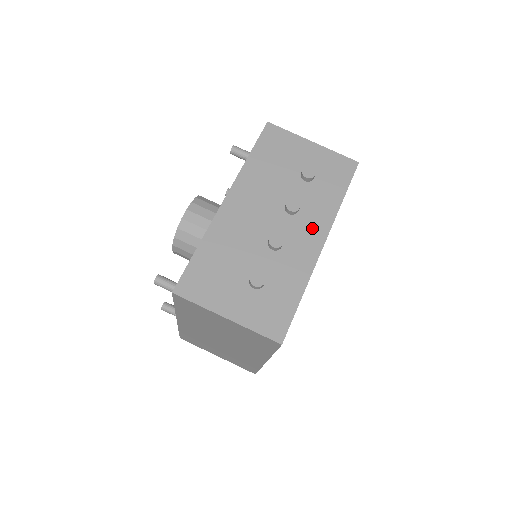
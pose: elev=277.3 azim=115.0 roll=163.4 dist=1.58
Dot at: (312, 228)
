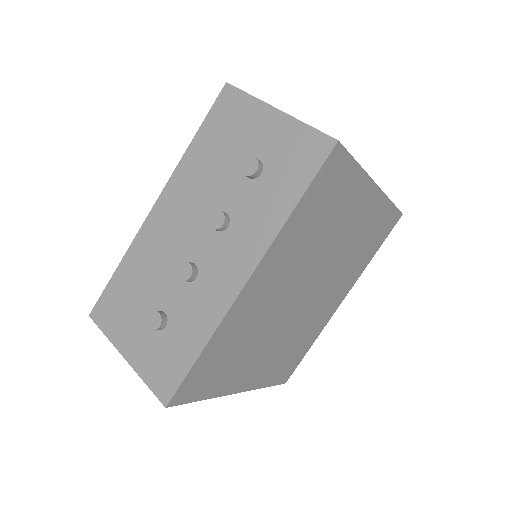
Dot at: (238, 254)
